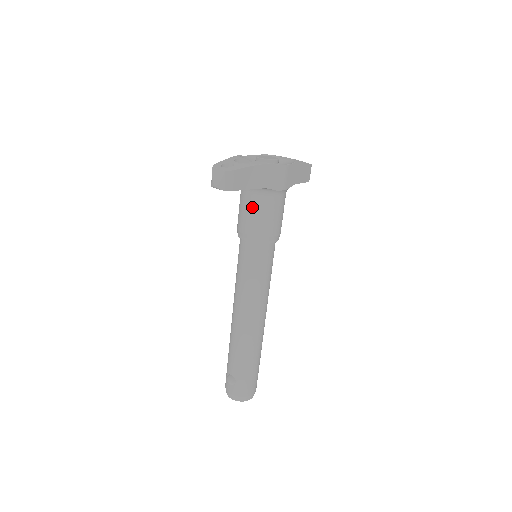
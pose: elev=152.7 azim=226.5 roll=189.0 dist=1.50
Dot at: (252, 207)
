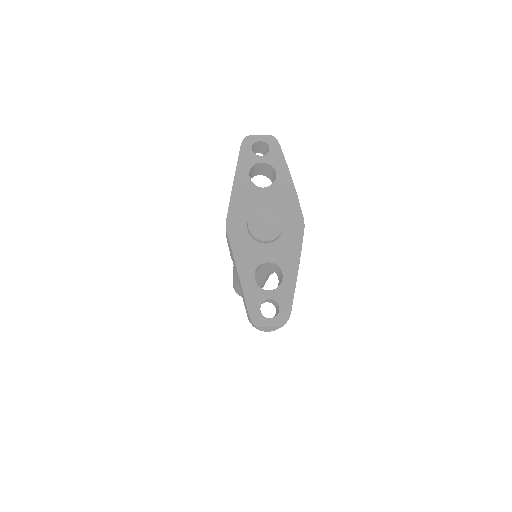
Dot at: (271, 270)
